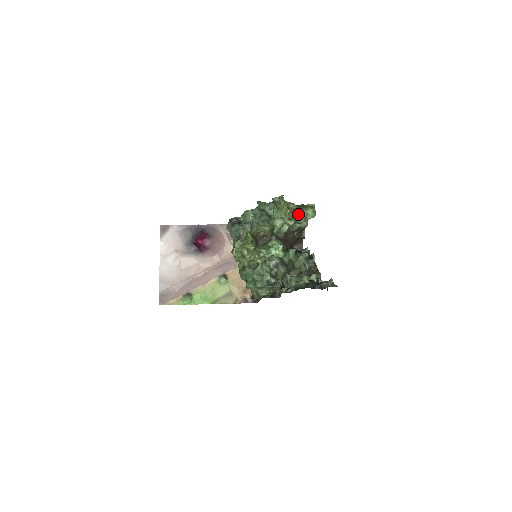
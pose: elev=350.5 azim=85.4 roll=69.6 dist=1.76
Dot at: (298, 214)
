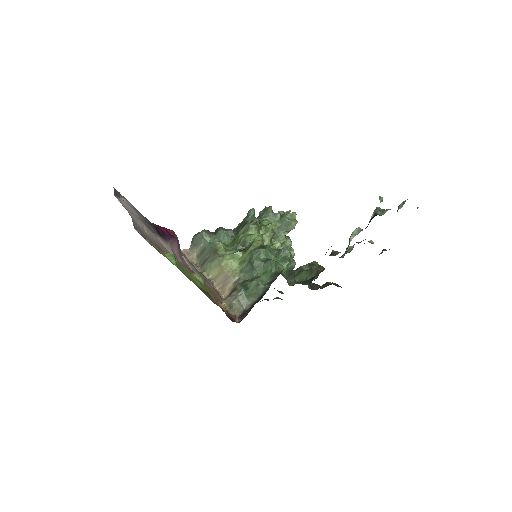
Dot at: (289, 242)
